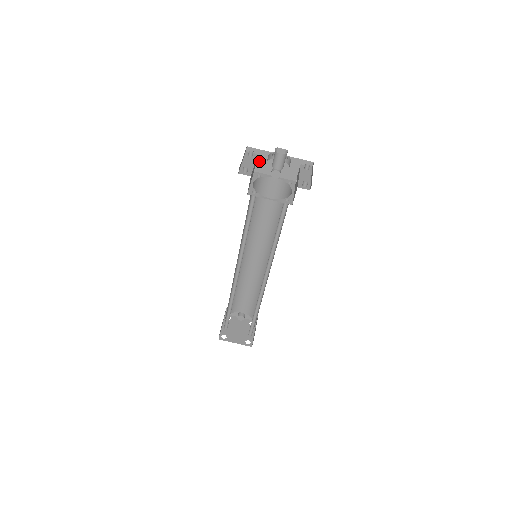
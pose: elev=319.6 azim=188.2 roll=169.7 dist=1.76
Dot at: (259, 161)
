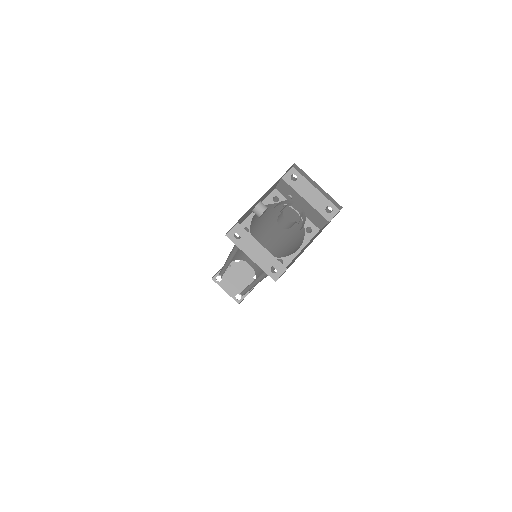
Dot at: (239, 222)
